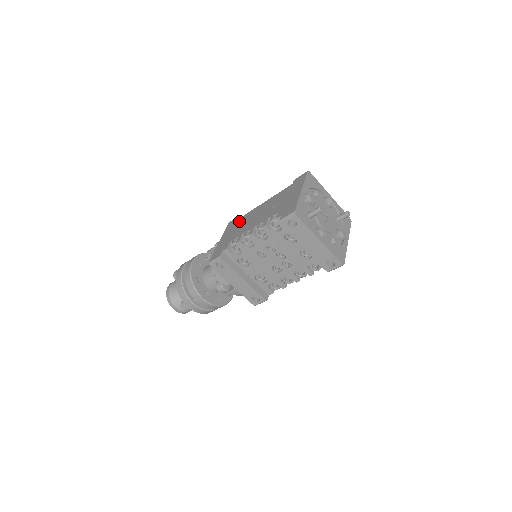
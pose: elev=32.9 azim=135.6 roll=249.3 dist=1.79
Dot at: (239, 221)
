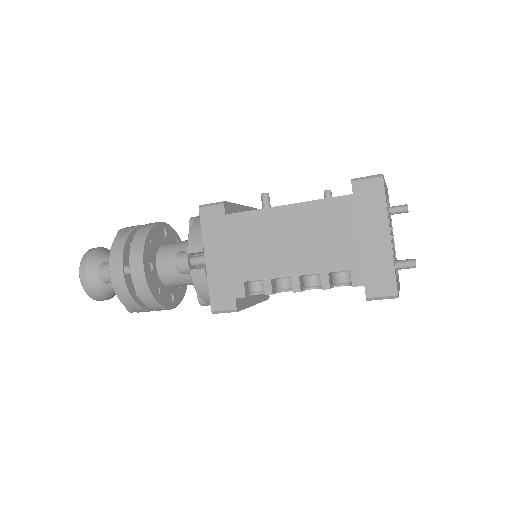
Dot at: (236, 226)
